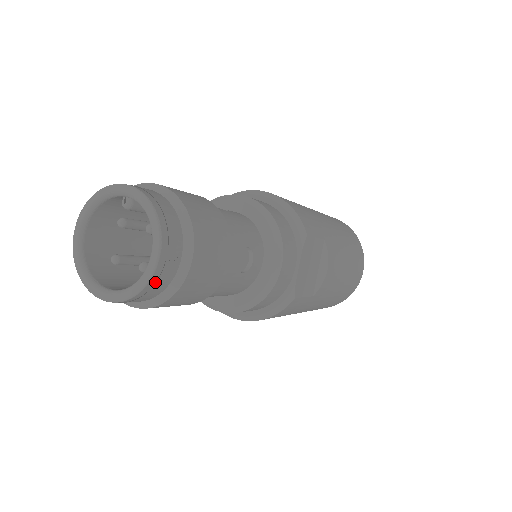
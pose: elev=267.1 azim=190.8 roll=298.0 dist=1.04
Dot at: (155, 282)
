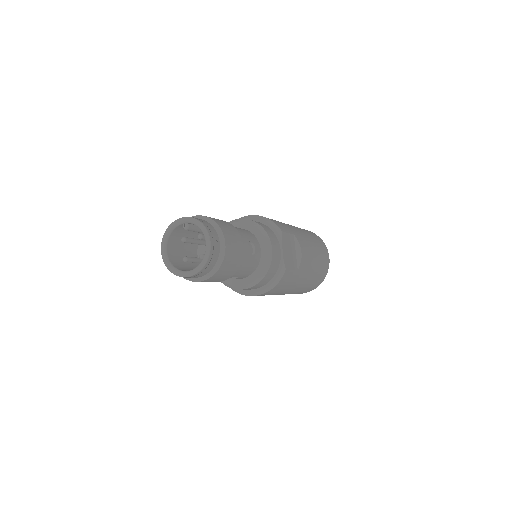
Dot at: (209, 262)
